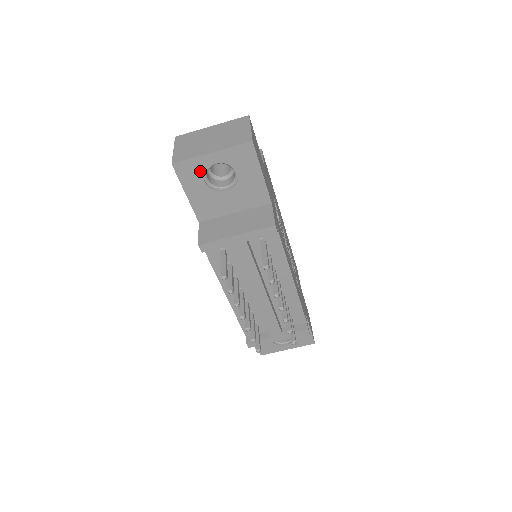
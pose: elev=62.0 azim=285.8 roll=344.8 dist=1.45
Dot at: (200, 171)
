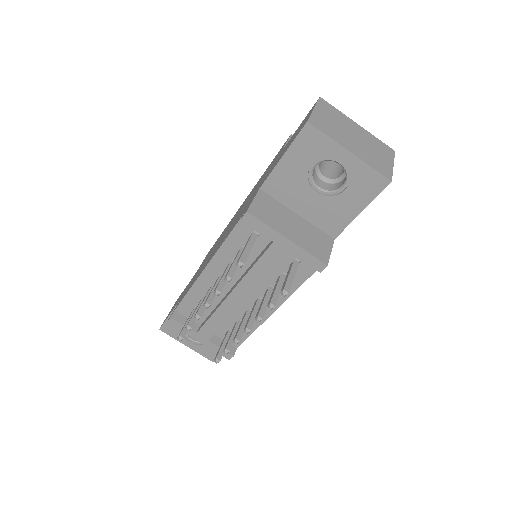
Dot at: (320, 154)
